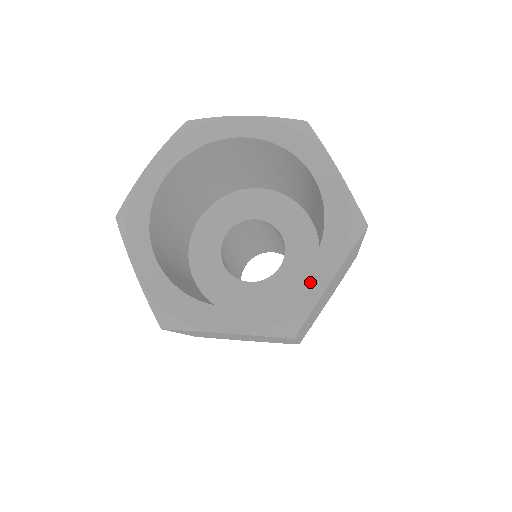
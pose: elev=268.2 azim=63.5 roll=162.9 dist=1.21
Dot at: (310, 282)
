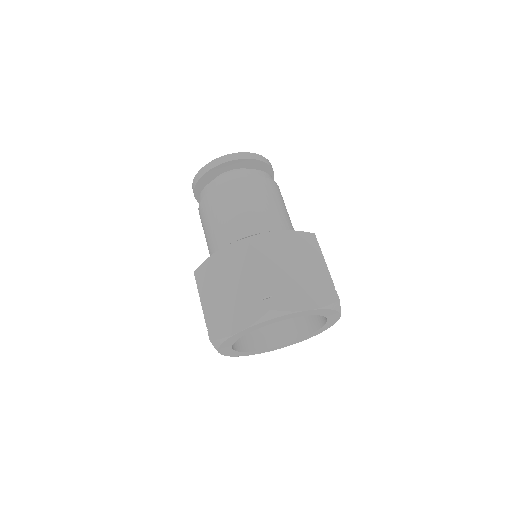
Dot at: (332, 321)
